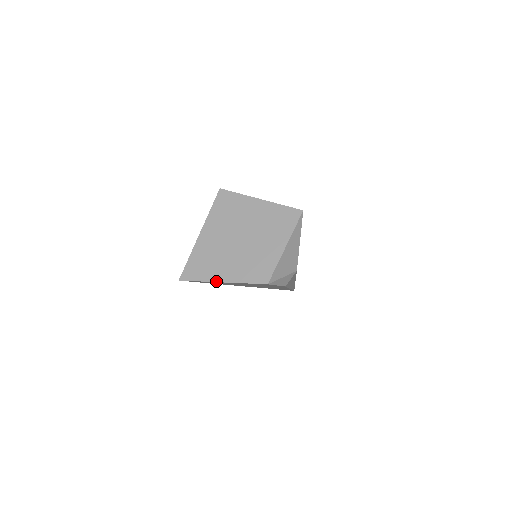
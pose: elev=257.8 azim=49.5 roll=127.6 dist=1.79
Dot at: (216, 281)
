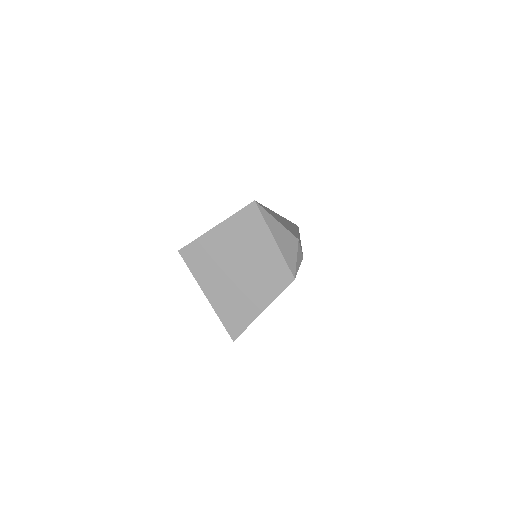
Dot at: (258, 315)
